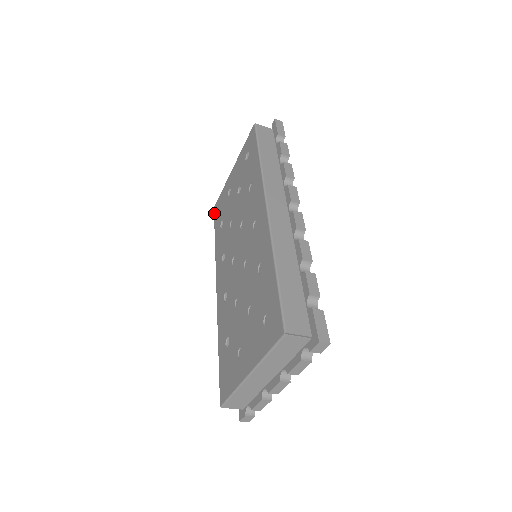
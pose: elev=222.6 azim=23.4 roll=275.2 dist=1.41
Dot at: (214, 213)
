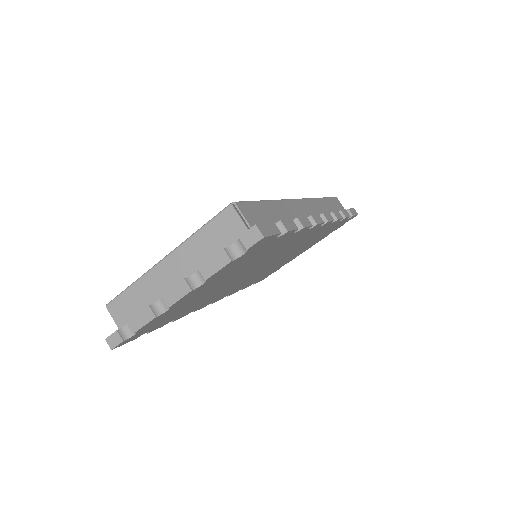
Dot at: occluded
